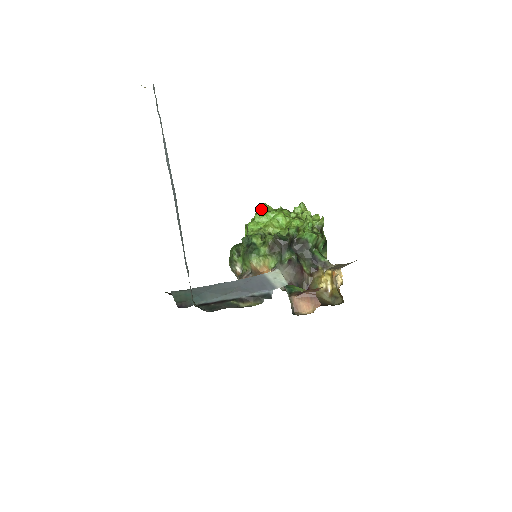
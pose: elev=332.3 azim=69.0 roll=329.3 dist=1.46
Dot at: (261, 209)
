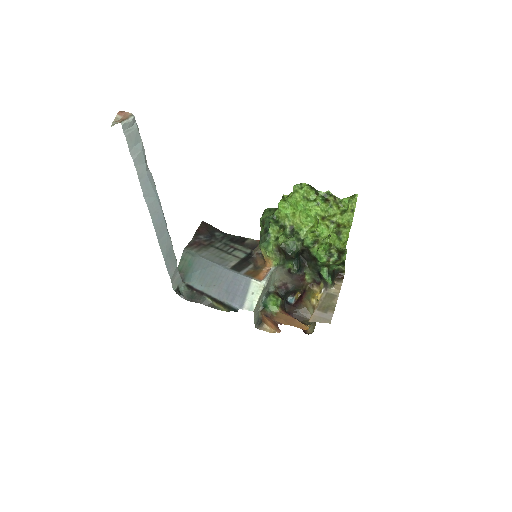
Dot at: (296, 194)
